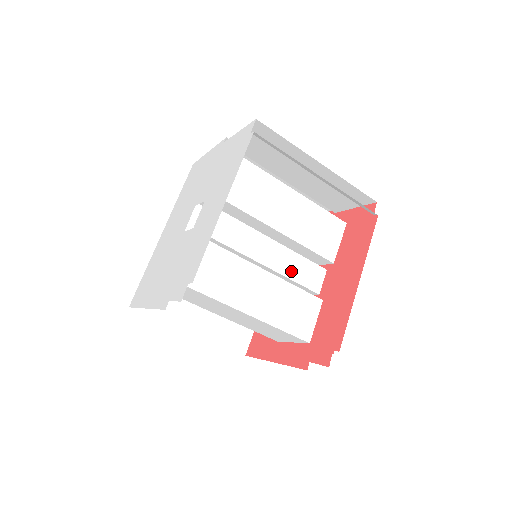
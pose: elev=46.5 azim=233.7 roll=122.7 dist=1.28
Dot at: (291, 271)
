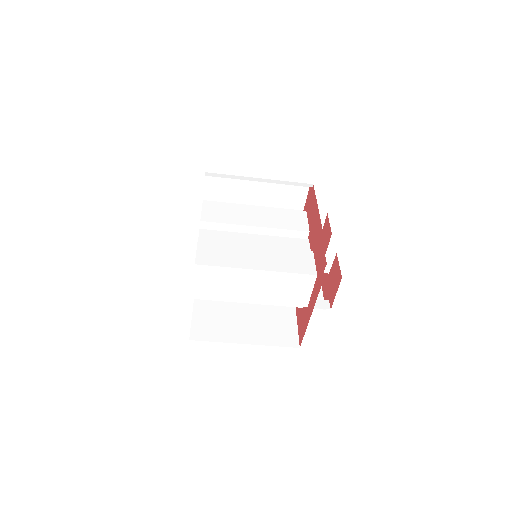
Dot at: (281, 246)
